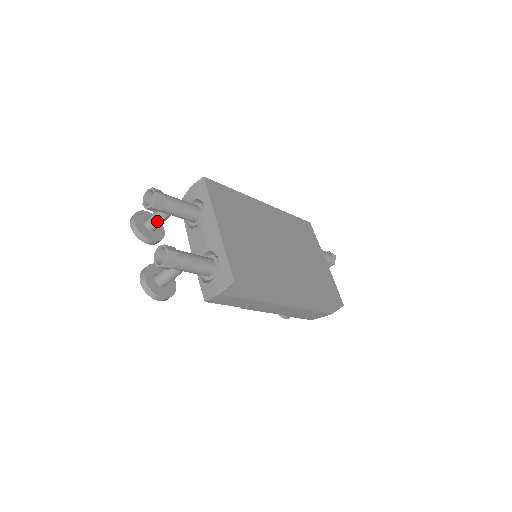
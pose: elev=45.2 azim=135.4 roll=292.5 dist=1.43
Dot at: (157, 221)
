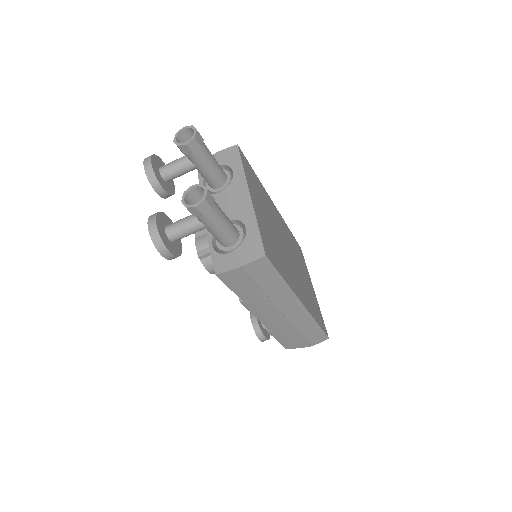
Dot at: (178, 170)
